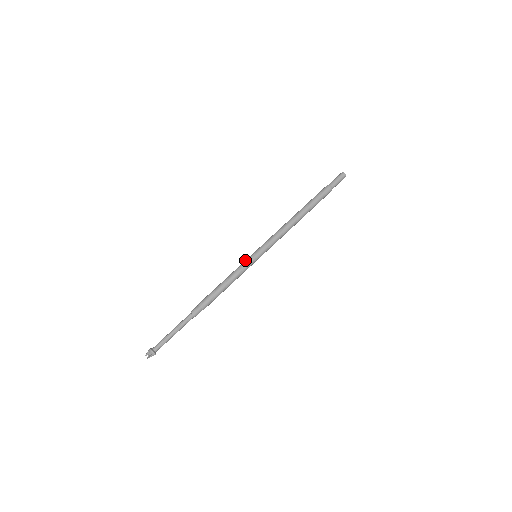
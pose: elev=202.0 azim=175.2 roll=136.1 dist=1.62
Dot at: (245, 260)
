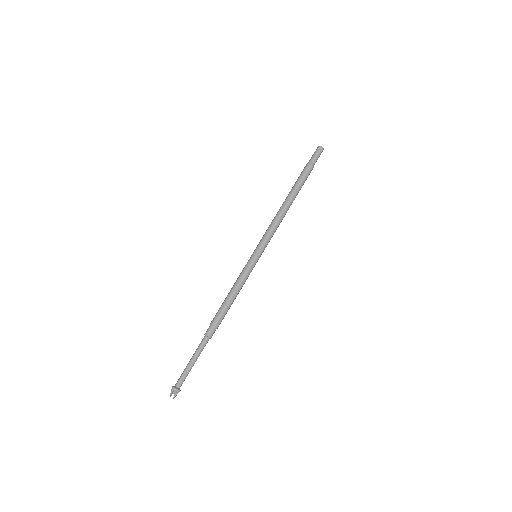
Dot at: (248, 264)
